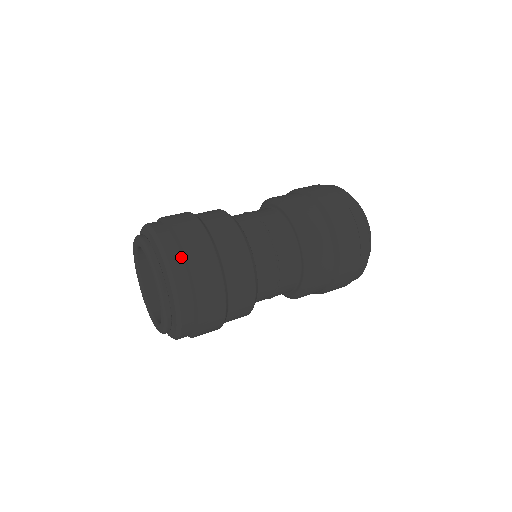
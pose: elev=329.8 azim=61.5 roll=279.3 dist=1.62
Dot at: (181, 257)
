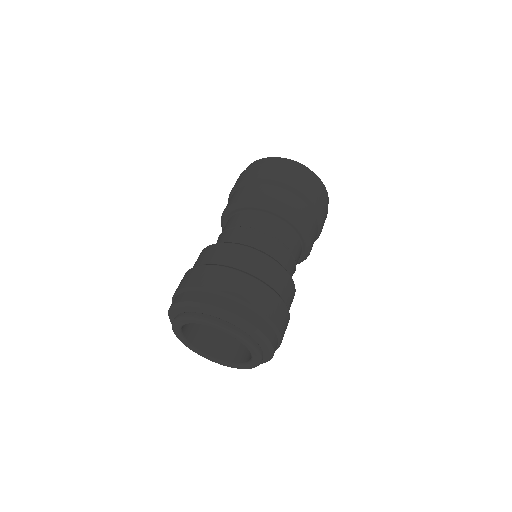
Dot at: (212, 294)
